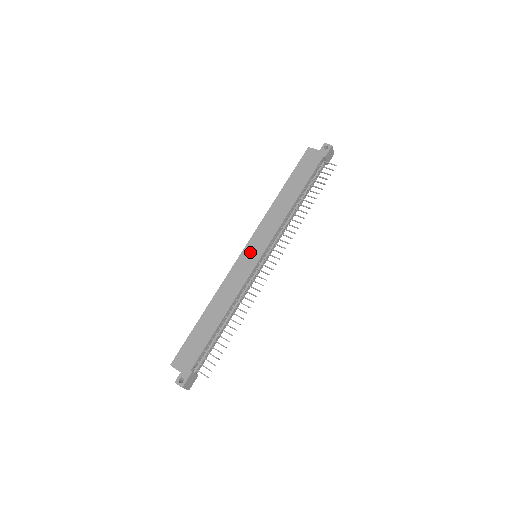
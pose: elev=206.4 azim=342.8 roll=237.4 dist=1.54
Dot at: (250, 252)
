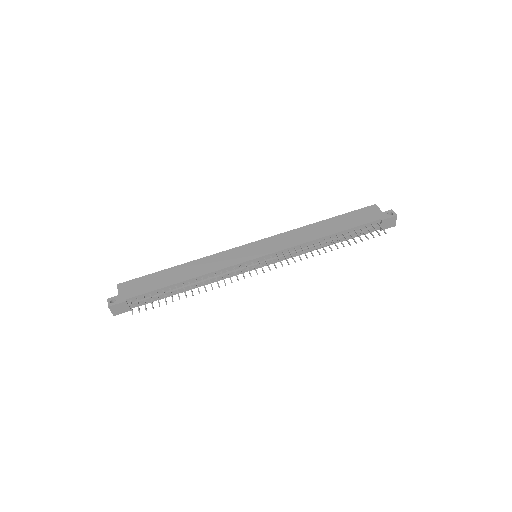
Dot at: (253, 248)
